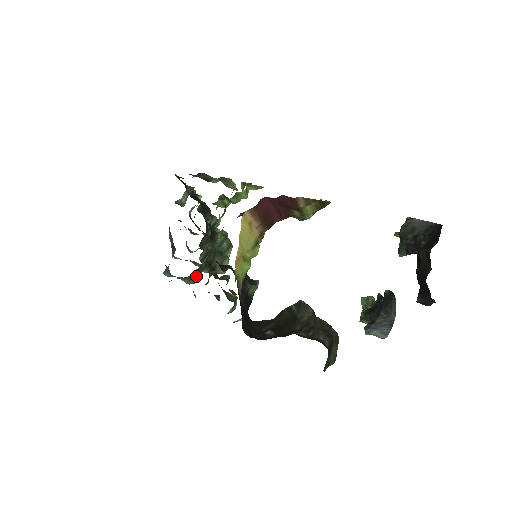
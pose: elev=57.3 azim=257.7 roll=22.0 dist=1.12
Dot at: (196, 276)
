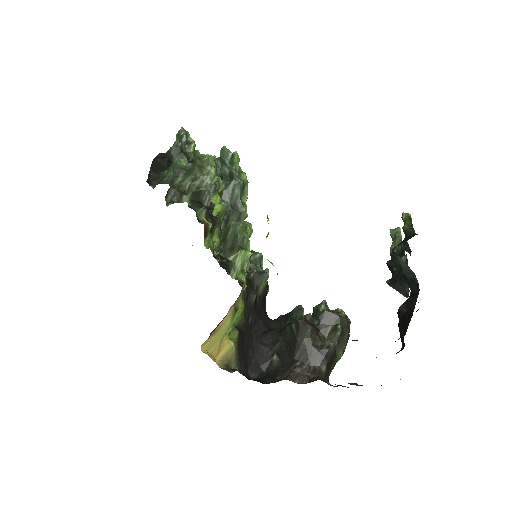
Dot at: occluded
